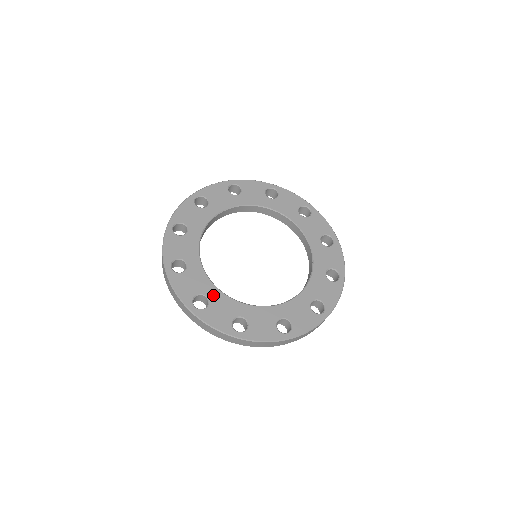
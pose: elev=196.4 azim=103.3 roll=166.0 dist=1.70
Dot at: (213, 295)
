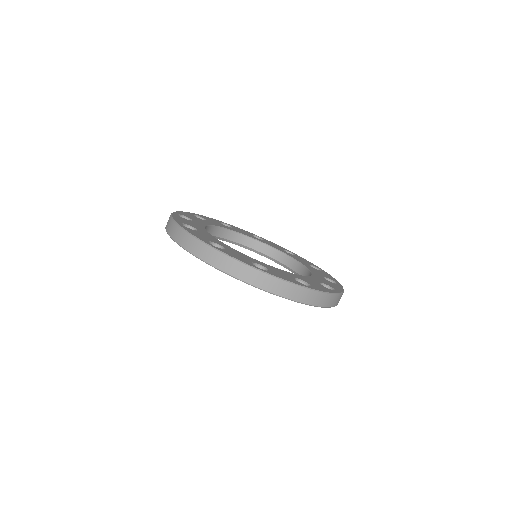
Dot at: (227, 247)
